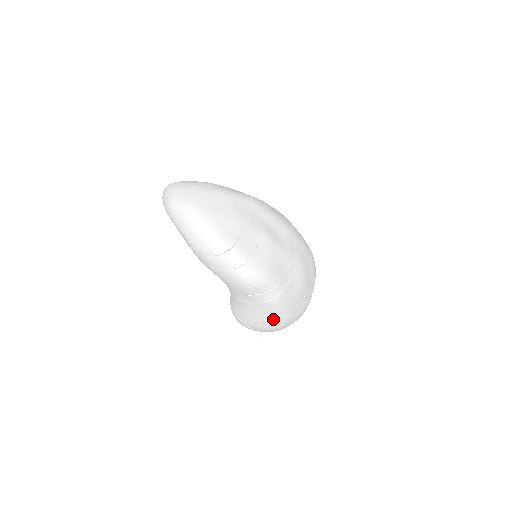
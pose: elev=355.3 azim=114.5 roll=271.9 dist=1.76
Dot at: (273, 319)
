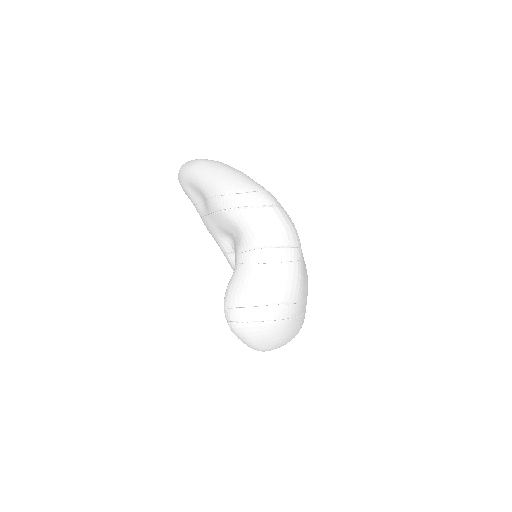
Dot at: (285, 300)
